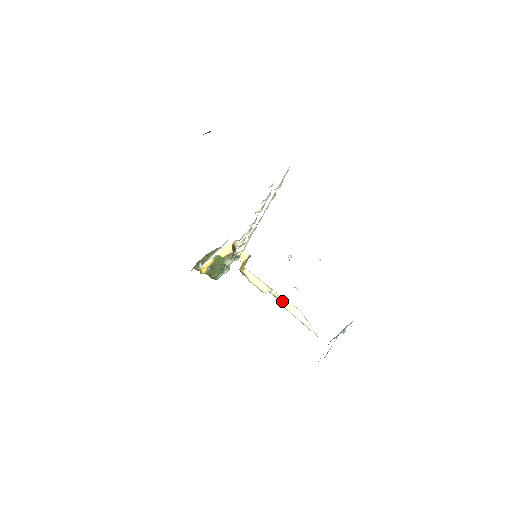
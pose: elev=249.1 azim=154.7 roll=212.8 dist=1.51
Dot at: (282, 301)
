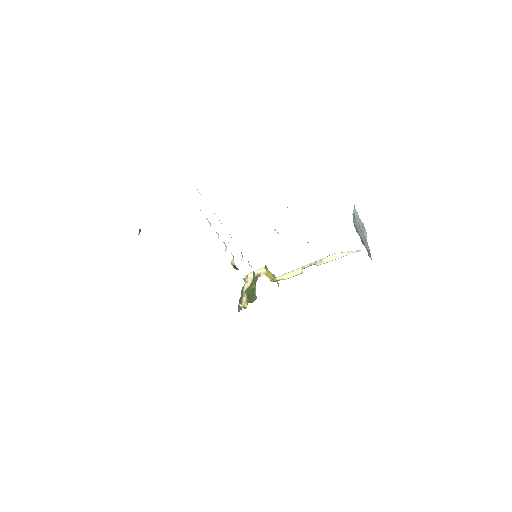
Dot at: (317, 263)
